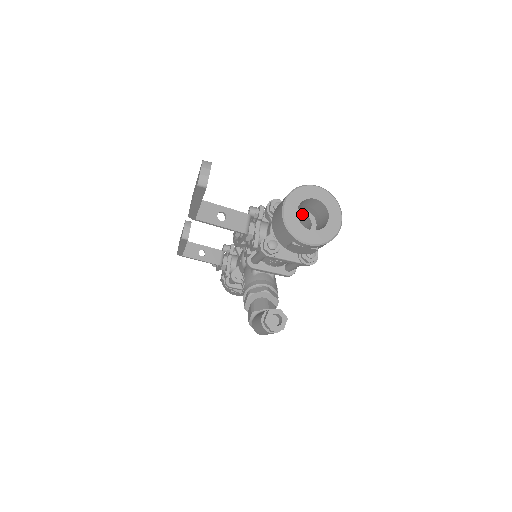
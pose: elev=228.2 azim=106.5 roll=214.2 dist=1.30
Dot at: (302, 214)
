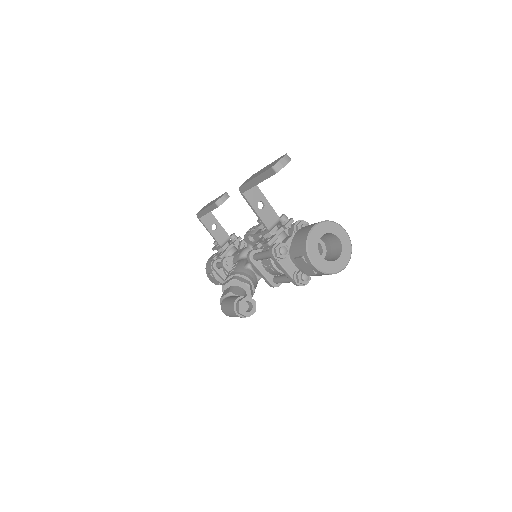
Dot at: (320, 243)
